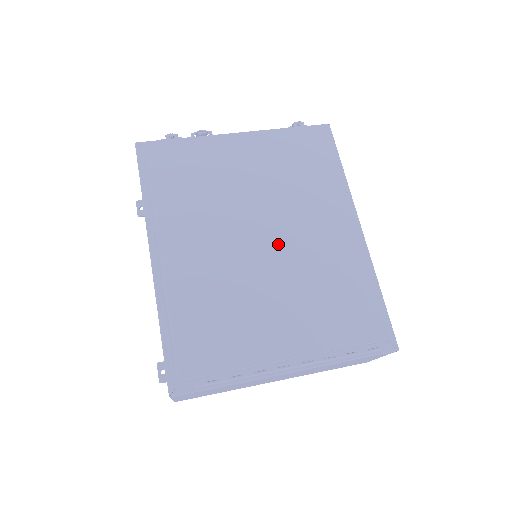
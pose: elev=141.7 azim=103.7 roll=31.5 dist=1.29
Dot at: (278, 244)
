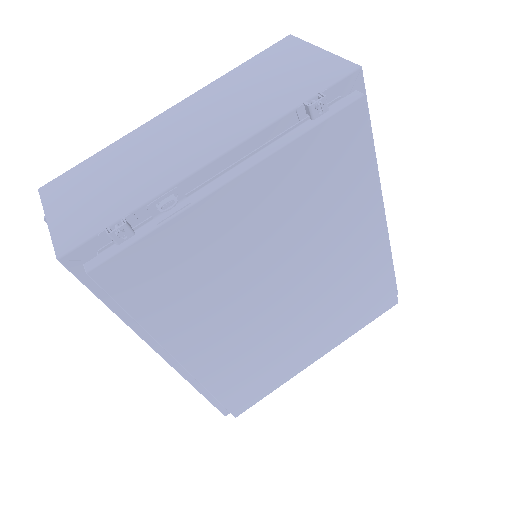
Dot at: (303, 291)
